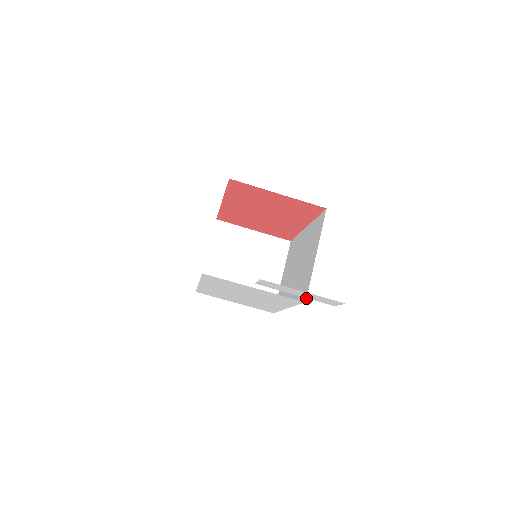
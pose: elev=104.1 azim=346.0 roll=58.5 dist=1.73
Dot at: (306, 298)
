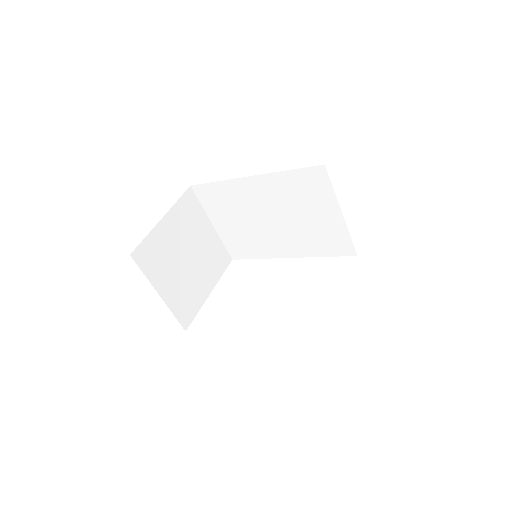
Dot at: (356, 253)
